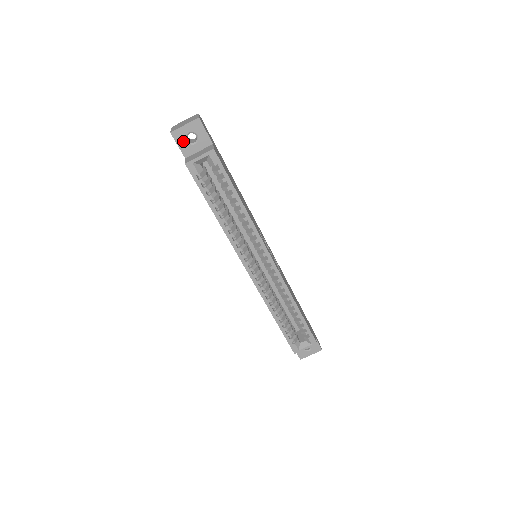
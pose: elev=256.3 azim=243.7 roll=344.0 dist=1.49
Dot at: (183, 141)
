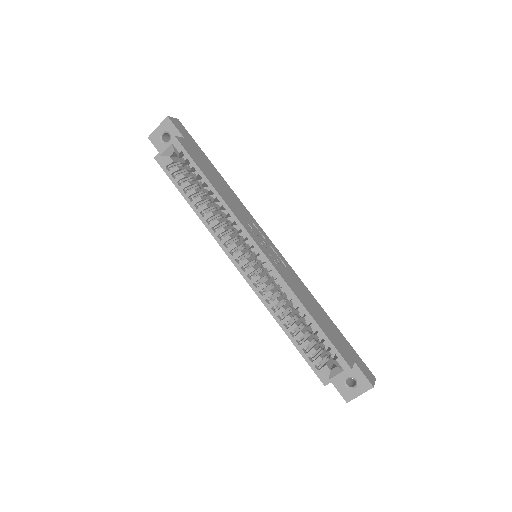
Dot at: (159, 142)
